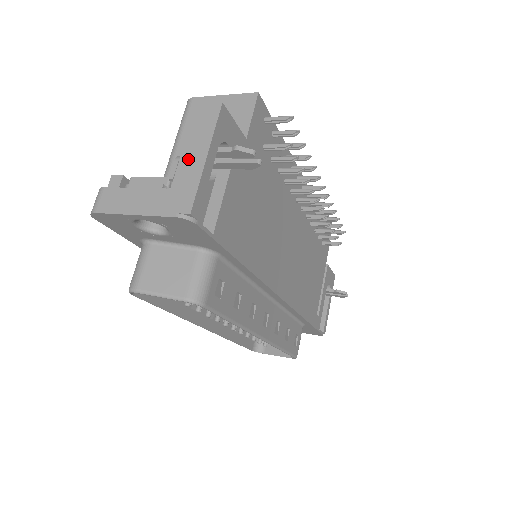
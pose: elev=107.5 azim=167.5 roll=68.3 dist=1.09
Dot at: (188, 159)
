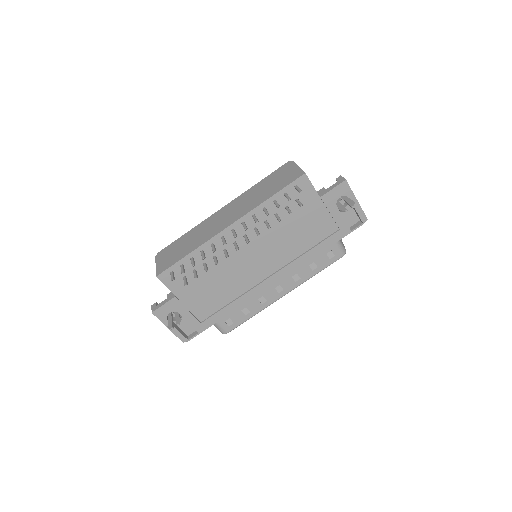
Dot at: occluded
